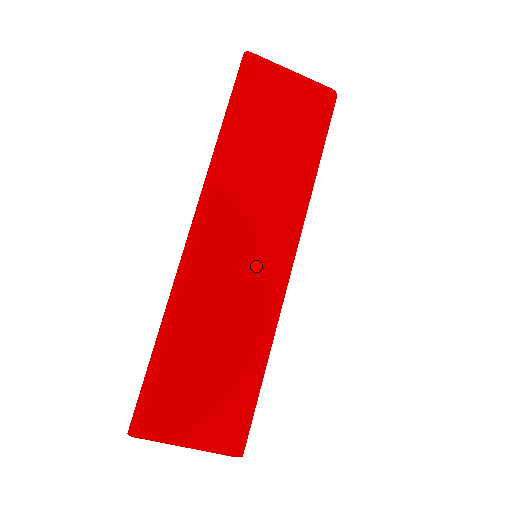
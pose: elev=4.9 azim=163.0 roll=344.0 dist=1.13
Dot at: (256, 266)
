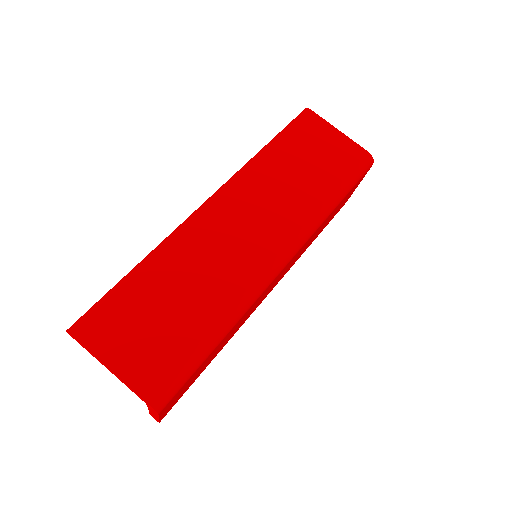
Dot at: (248, 248)
